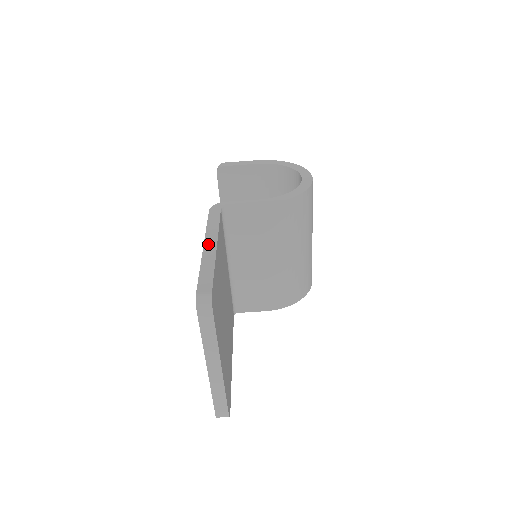
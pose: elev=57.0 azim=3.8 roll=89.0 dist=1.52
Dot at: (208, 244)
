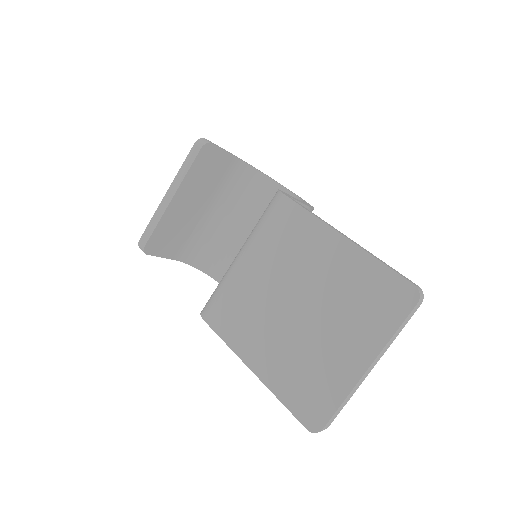
Dot at: occluded
